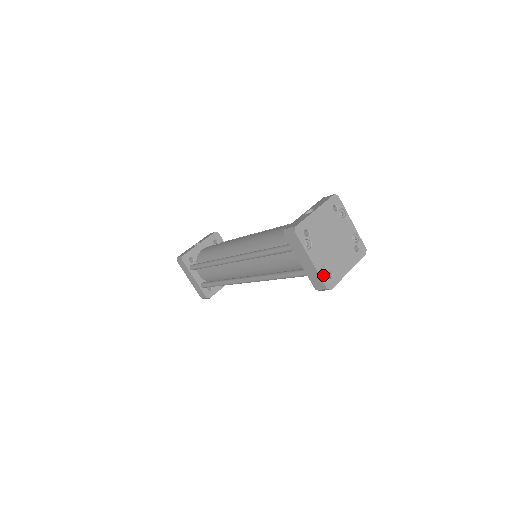
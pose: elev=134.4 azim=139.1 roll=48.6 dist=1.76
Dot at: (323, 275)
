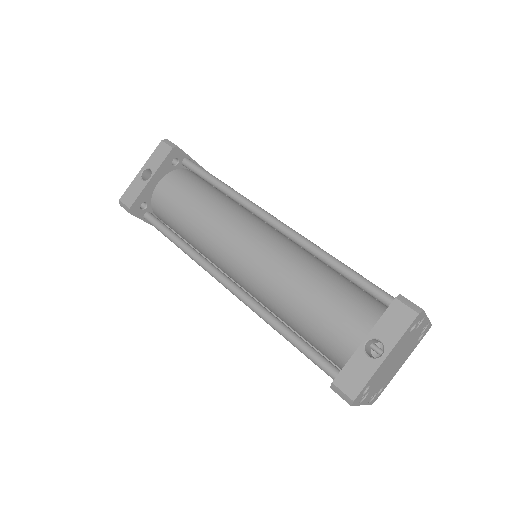
Dot at: (372, 400)
